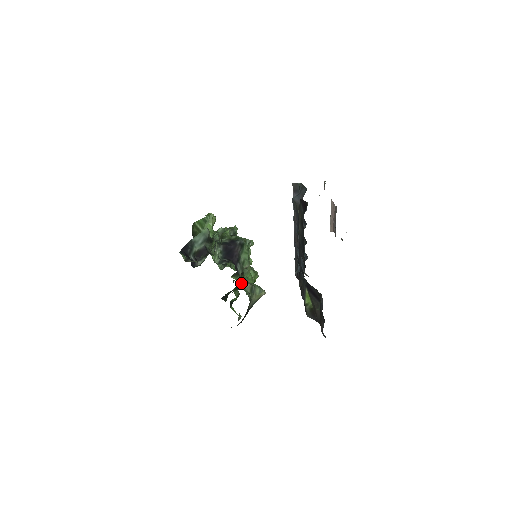
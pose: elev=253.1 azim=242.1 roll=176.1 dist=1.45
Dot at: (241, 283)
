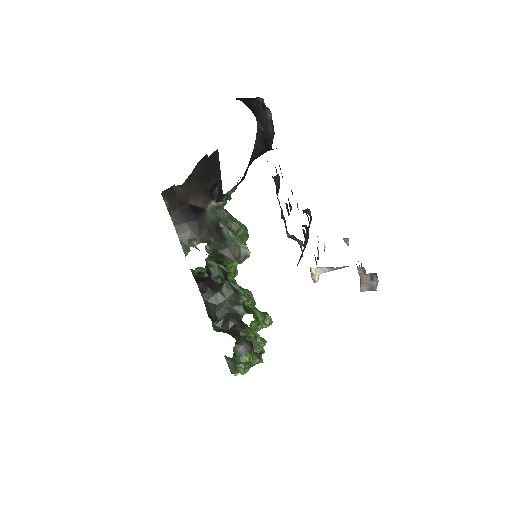
Dot at: occluded
